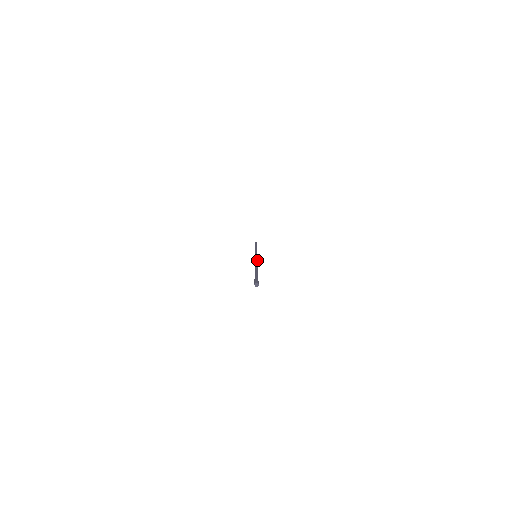
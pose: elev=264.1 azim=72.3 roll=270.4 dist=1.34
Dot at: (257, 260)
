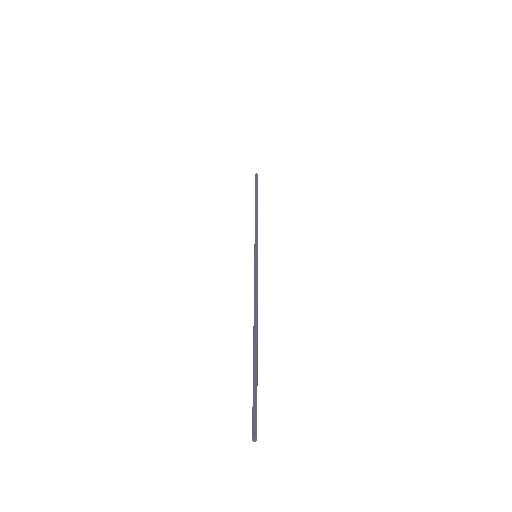
Dot at: (257, 286)
